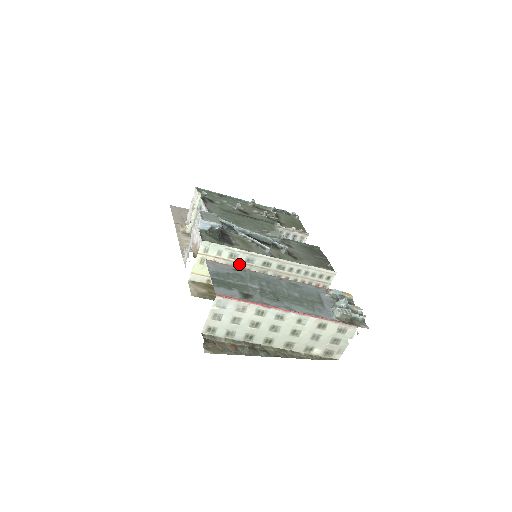
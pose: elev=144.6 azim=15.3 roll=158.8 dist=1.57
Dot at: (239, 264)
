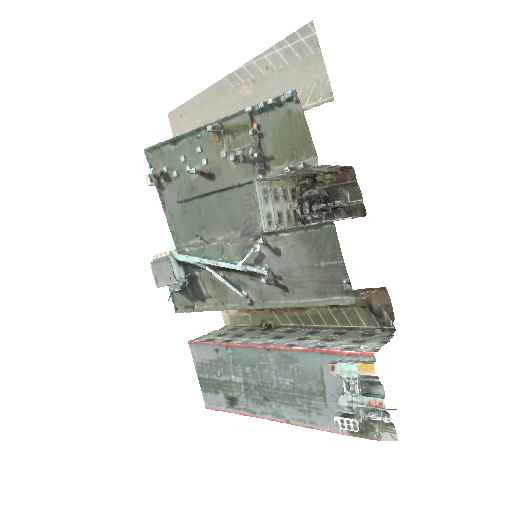
Dot at: occluded
